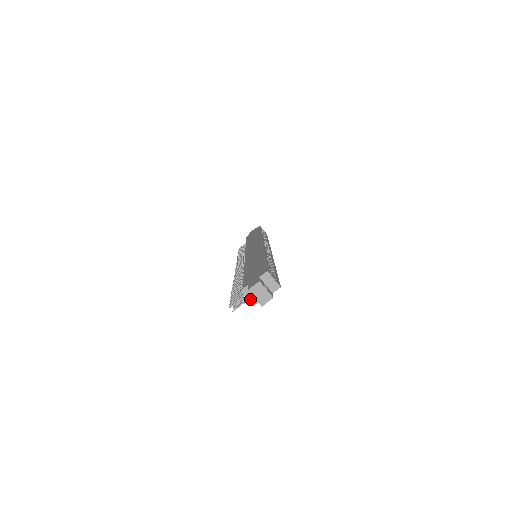
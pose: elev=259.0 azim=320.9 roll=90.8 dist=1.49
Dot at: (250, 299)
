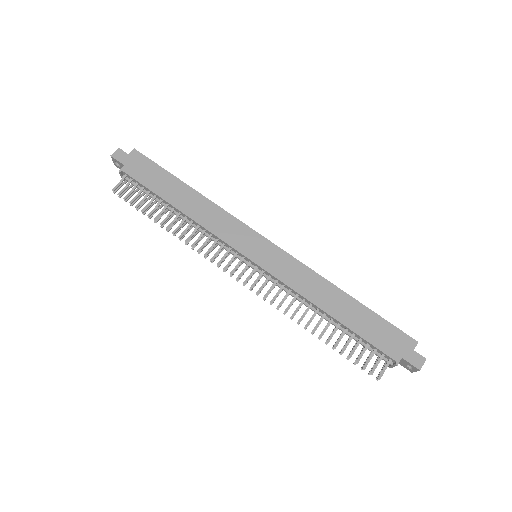
Dot at: (394, 366)
